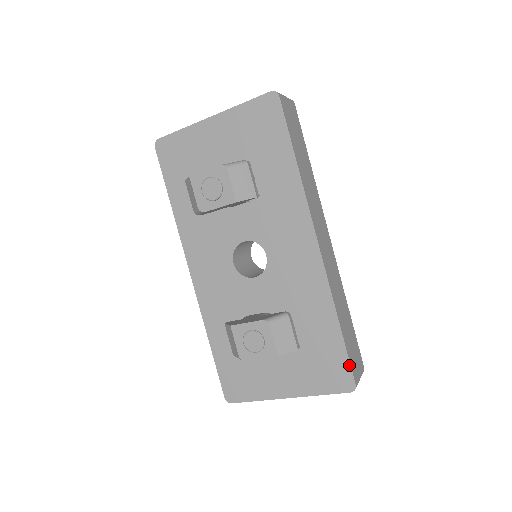
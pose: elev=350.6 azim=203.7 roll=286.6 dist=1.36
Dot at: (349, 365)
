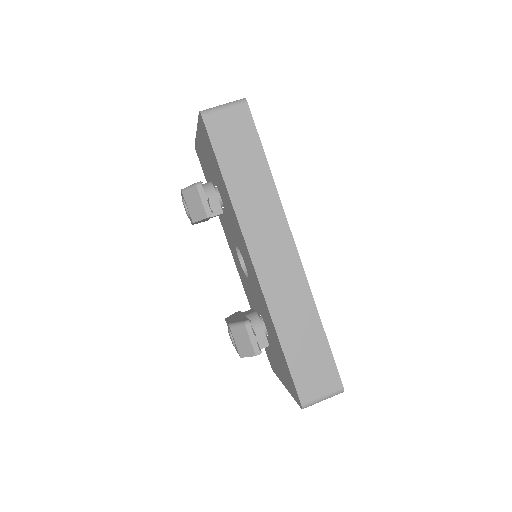
Dot at: (294, 385)
